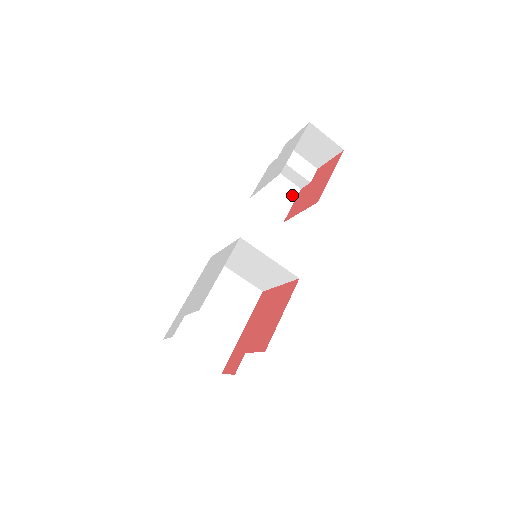
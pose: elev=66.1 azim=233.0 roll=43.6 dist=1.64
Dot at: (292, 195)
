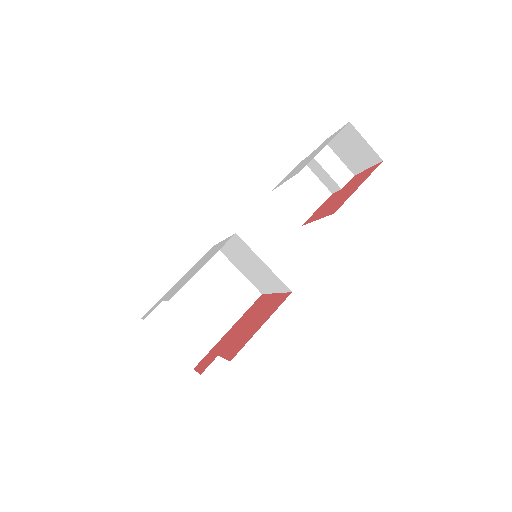
Dot at: (320, 198)
